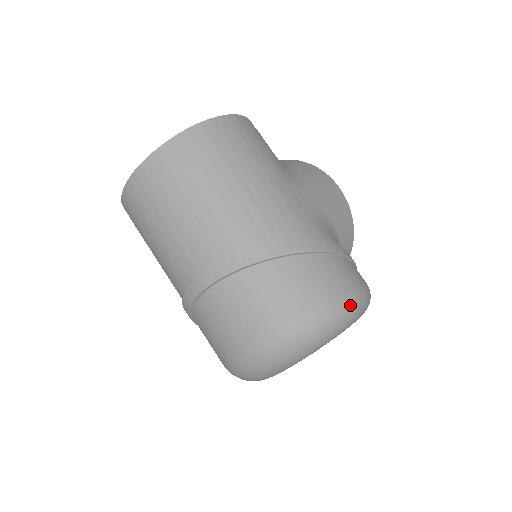
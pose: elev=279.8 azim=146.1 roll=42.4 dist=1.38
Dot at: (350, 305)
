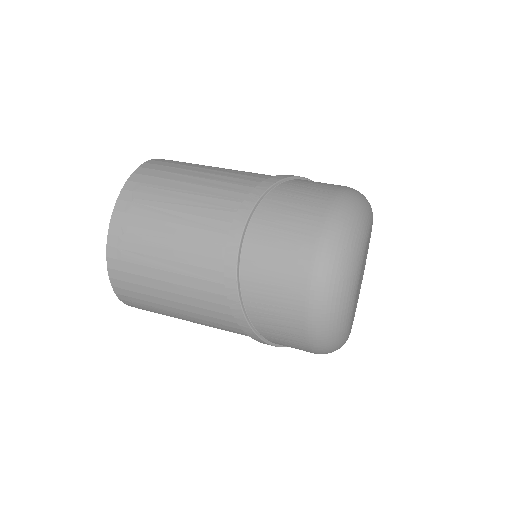
Dot at: (359, 192)
